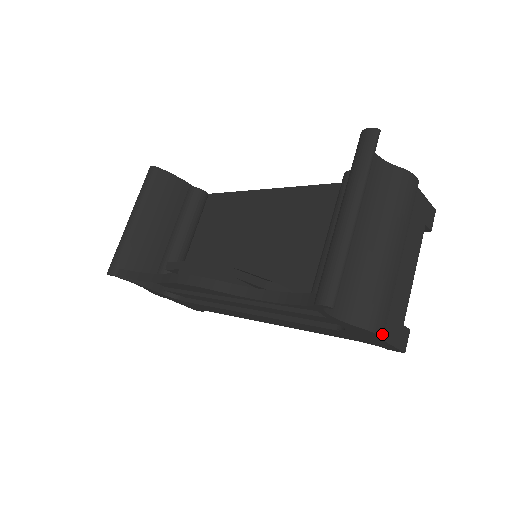
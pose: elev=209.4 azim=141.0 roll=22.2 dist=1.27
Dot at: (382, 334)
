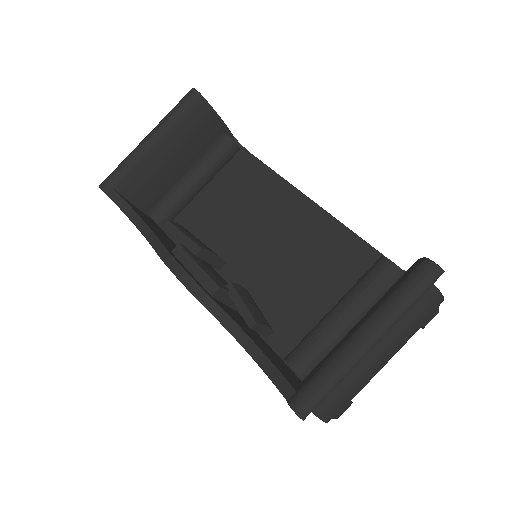
Dot at: occluded
